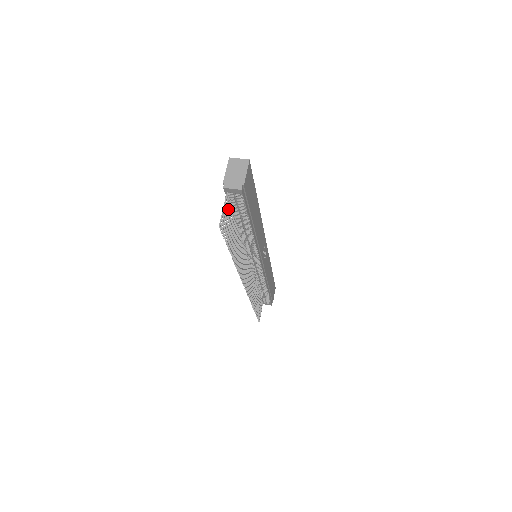
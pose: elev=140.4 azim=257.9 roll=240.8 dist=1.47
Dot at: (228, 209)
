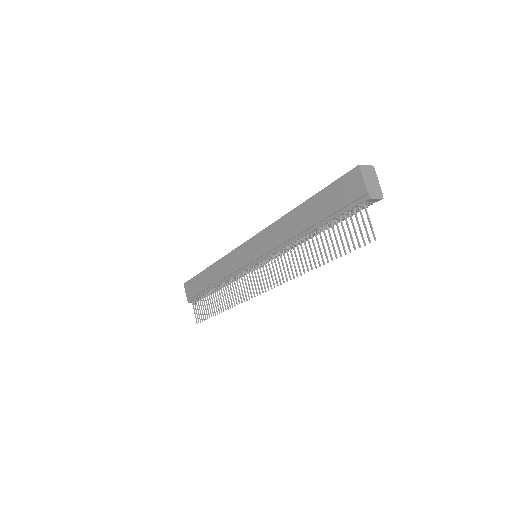
Dot at: (351, 218)
